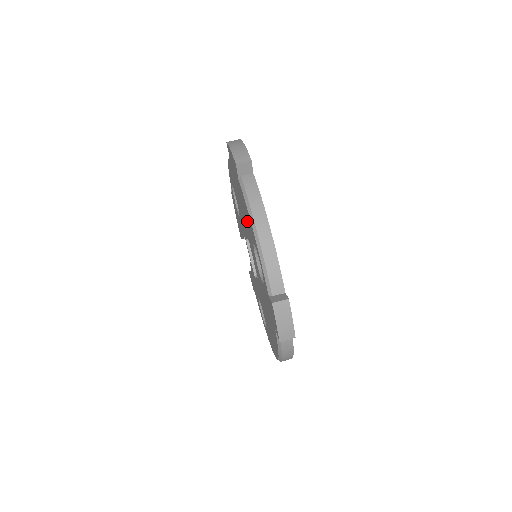
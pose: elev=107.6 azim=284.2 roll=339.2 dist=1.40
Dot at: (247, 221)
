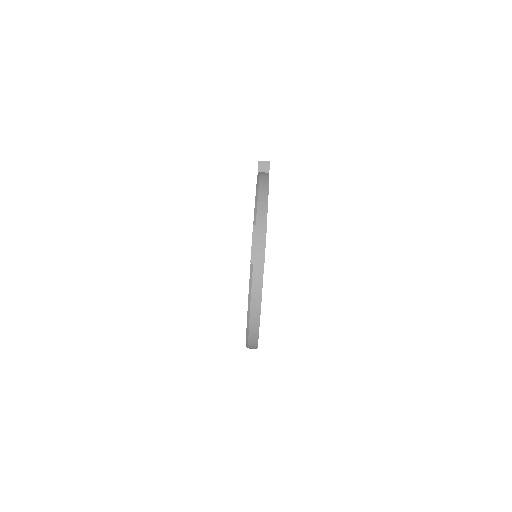
Dot at: occluded
